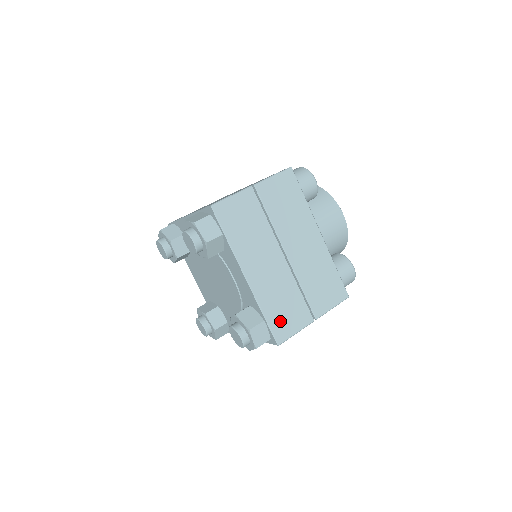
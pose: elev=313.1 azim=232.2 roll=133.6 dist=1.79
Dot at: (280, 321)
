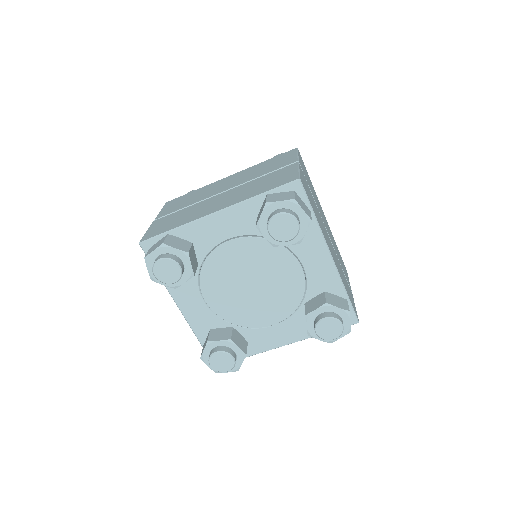
Dot at: (350, 298)
